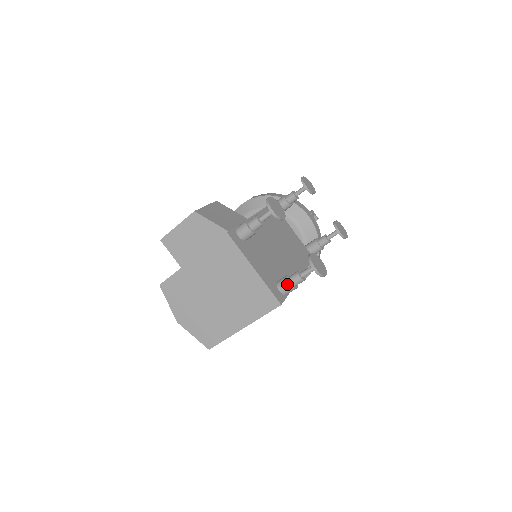
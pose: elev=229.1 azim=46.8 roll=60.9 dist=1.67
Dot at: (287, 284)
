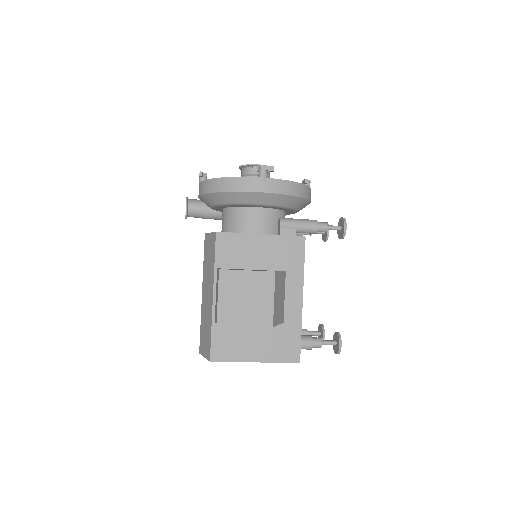
Dot at: occluded
